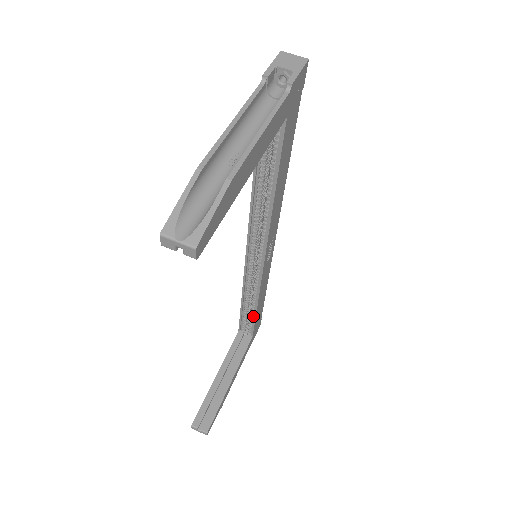
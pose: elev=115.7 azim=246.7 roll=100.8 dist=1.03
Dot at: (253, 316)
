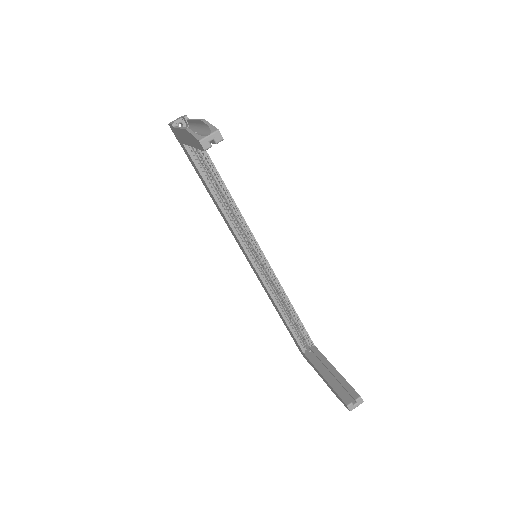
Dot at: (298, 322)
